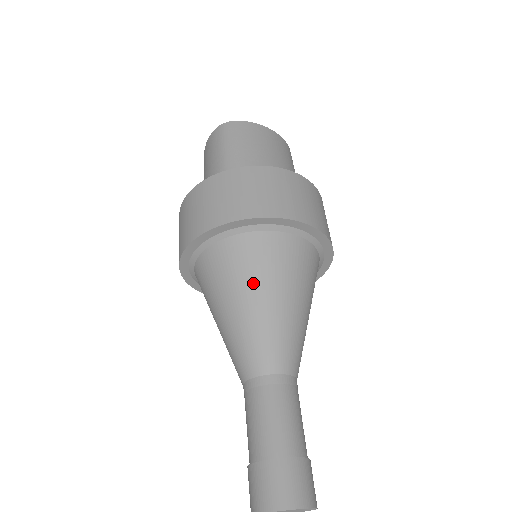
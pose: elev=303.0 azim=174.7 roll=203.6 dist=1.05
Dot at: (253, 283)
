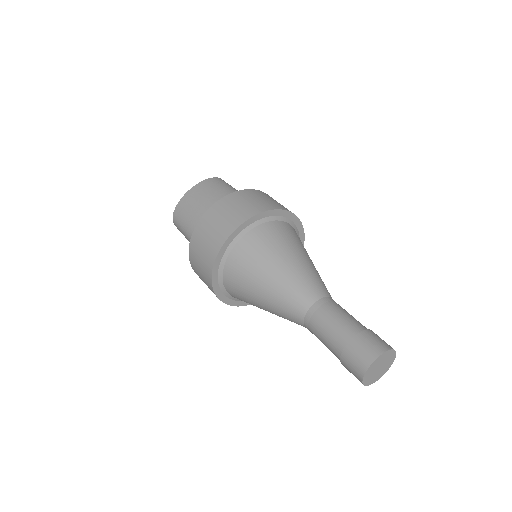
Dot at: (304, 250)
